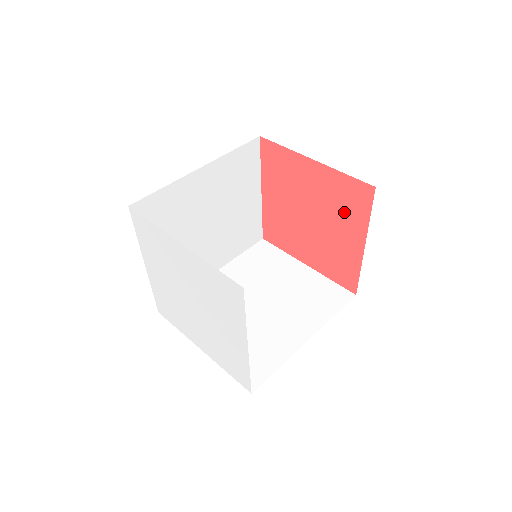
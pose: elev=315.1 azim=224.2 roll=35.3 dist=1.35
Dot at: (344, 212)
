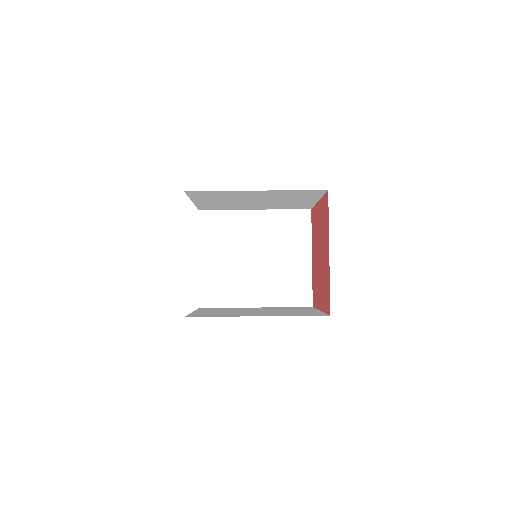
Dot at: (324, 289)
